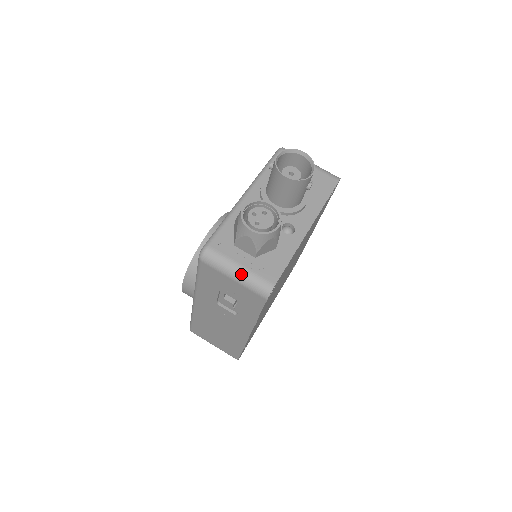
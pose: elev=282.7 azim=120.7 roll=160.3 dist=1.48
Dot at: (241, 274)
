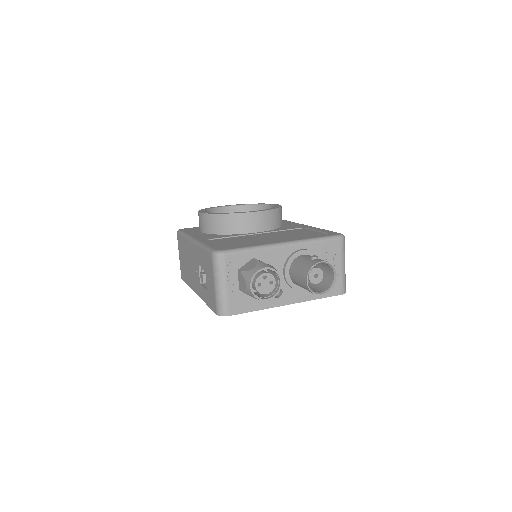
Dot at: (221, 290)
